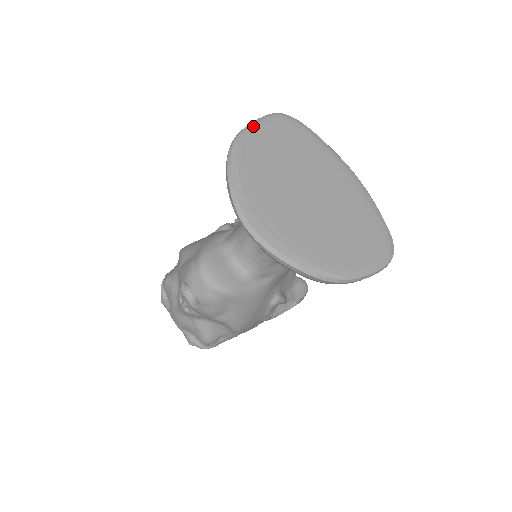
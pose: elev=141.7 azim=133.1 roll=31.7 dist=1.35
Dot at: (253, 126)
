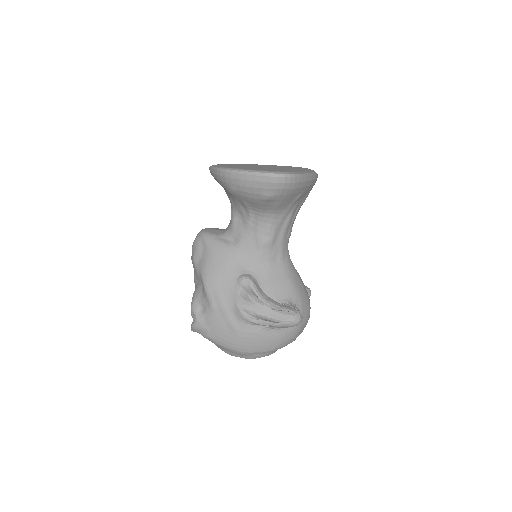
Dot at: (275, 165)
